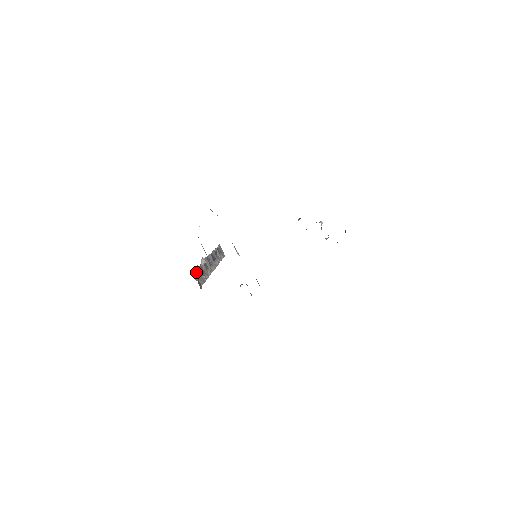
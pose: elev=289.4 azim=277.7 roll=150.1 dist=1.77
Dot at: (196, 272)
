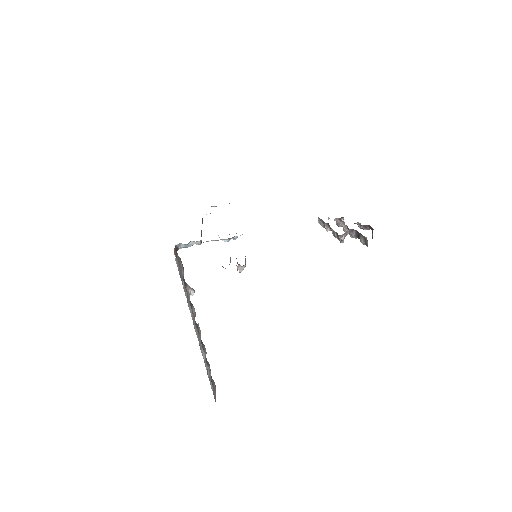
Dot at: (179, 259)
